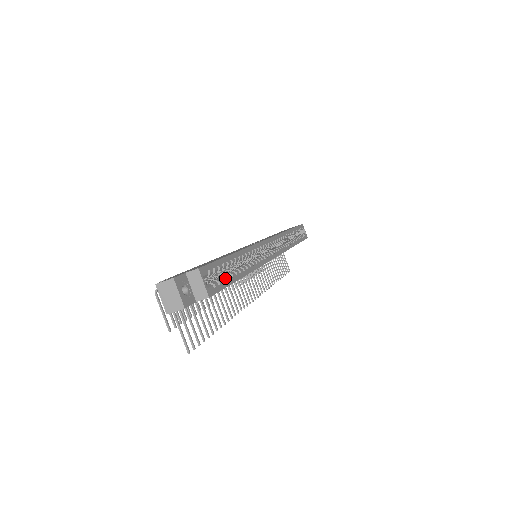
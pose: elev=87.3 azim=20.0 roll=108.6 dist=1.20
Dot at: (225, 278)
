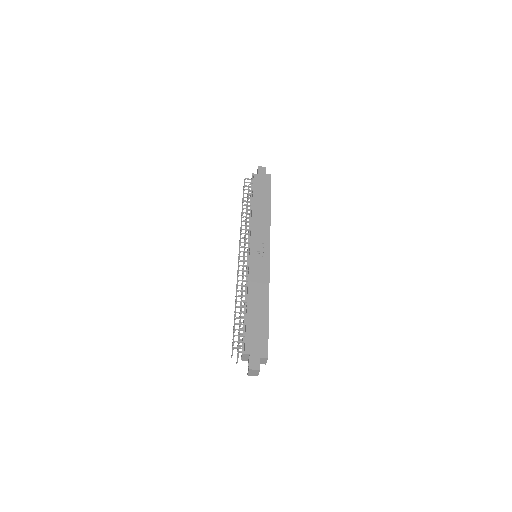
Dot at: occluded
